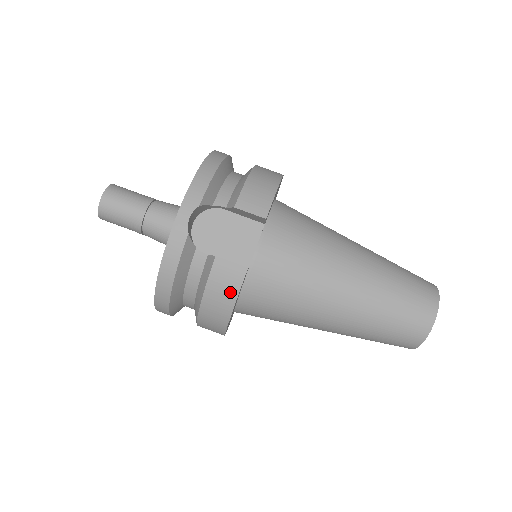
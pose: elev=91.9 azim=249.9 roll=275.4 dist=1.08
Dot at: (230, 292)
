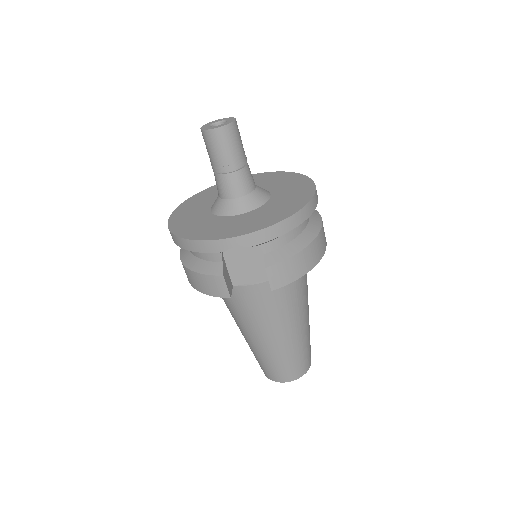
Dot at: (209, 290)
